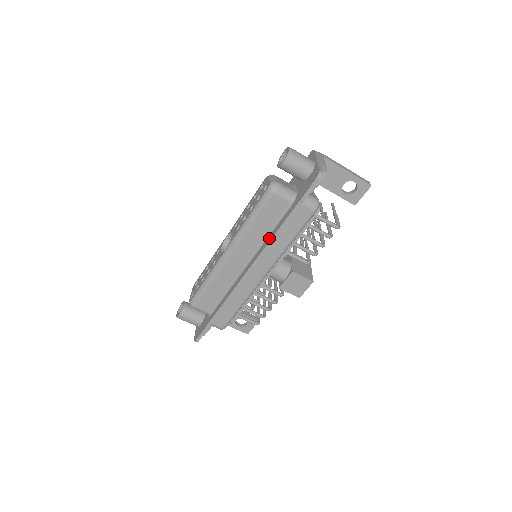
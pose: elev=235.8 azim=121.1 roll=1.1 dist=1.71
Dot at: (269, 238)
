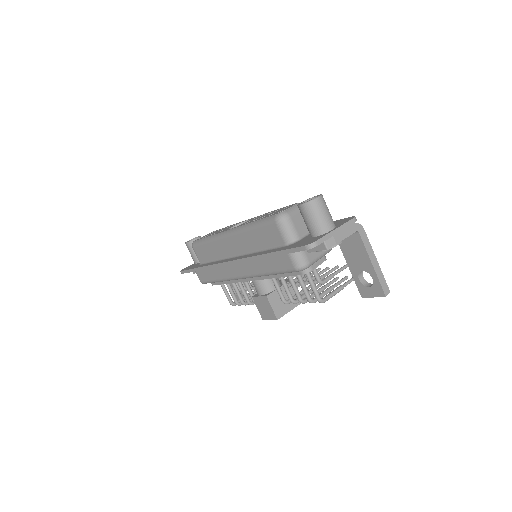
Dot at: (254, 254)
